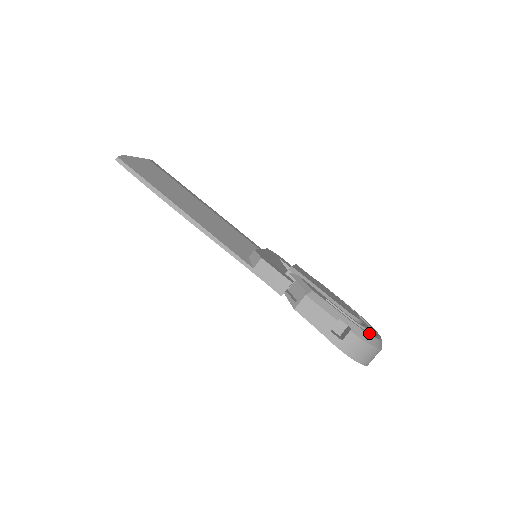
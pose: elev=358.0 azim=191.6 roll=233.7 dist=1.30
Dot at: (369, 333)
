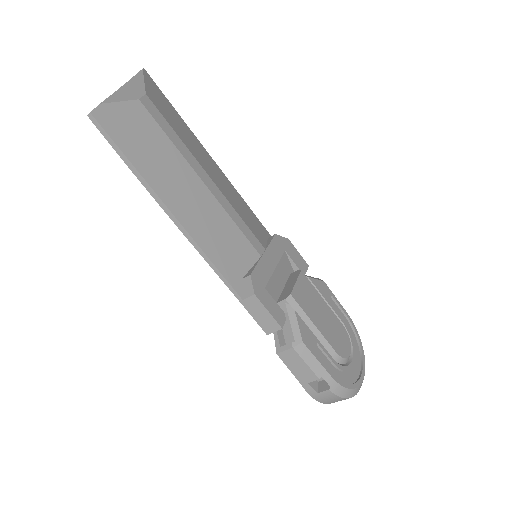
Dot at: (350, 385)
